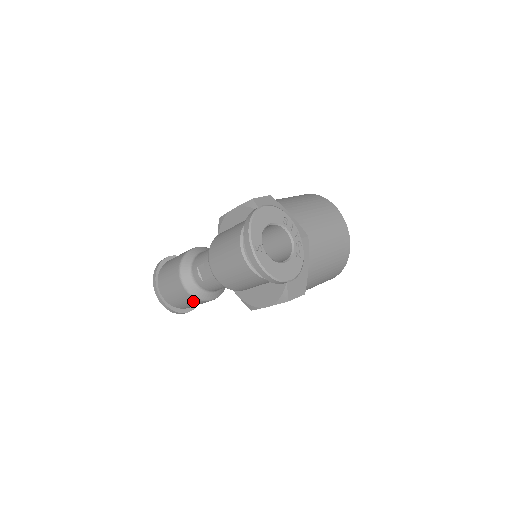
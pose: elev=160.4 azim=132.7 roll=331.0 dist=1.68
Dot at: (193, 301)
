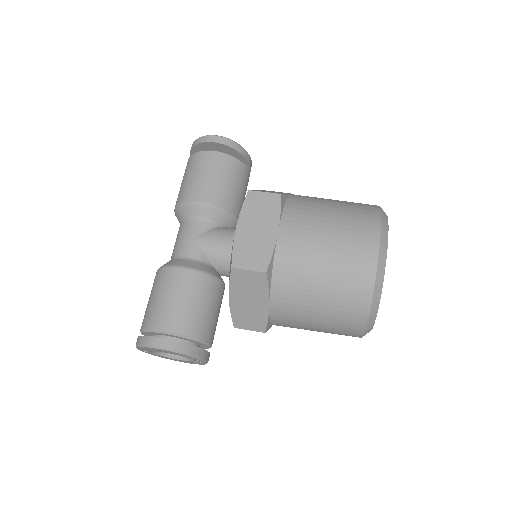
Dot at: occluded
